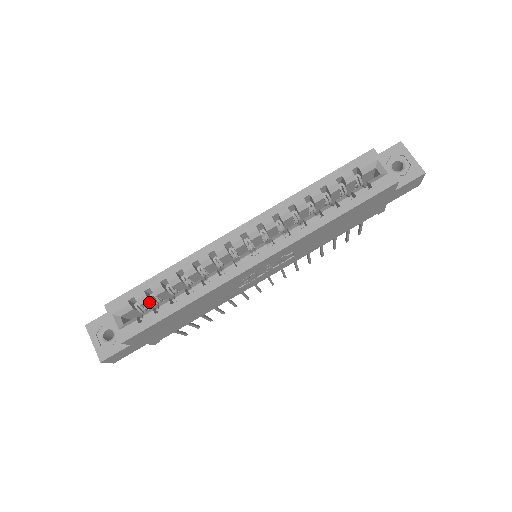
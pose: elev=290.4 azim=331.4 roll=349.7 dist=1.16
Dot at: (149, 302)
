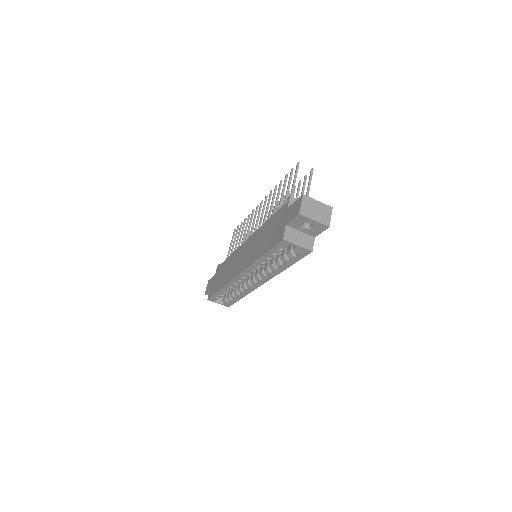
Dot at: occluded
